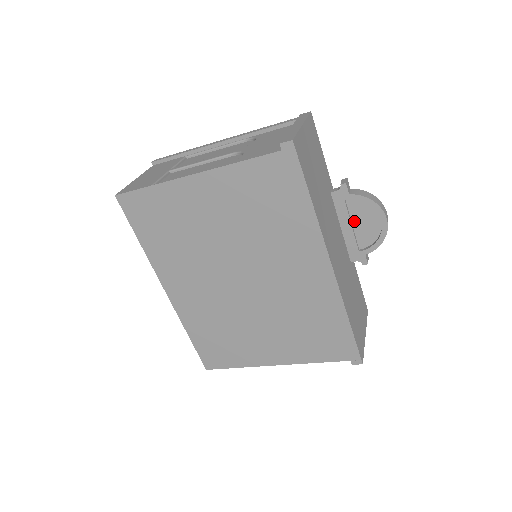
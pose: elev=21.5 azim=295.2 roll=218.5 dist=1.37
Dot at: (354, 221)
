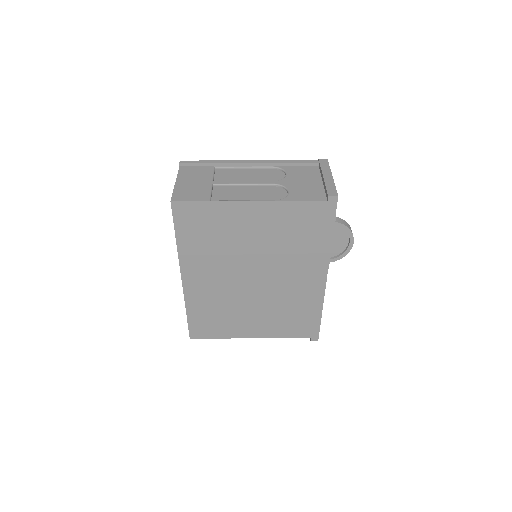
Dot at: occluded
